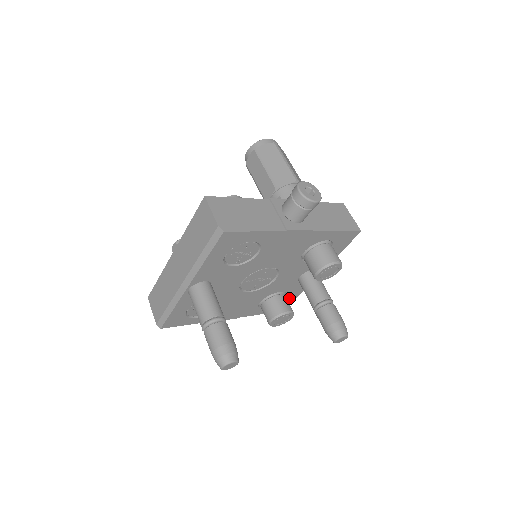
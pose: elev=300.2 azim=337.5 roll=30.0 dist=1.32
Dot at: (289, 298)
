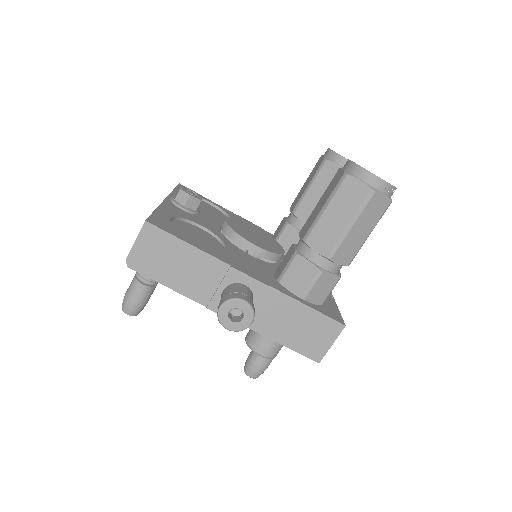
Dot at: occluded
